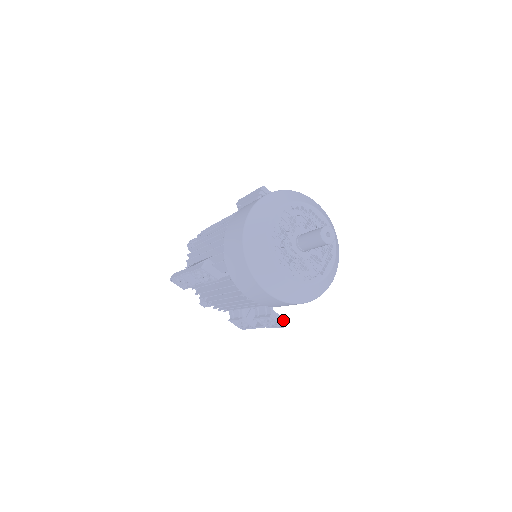
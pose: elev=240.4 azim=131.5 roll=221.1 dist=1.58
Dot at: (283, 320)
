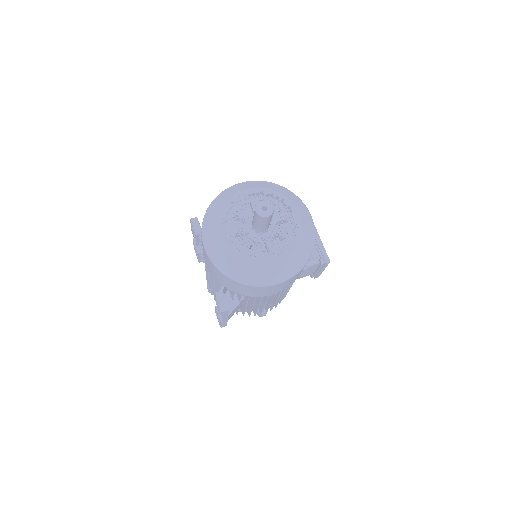
Dot at: (225, 305)
